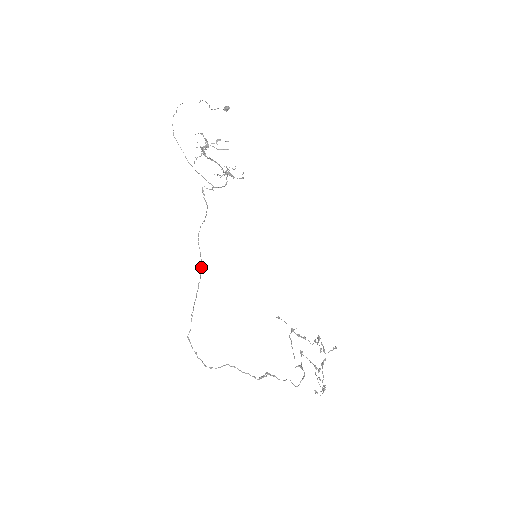
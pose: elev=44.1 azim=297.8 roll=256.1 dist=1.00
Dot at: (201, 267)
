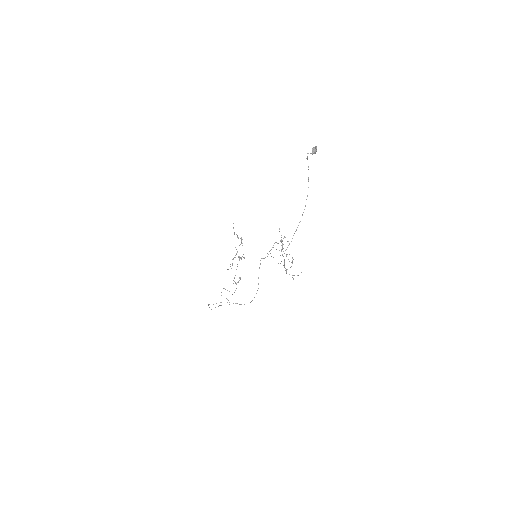
Dot at: occluded
